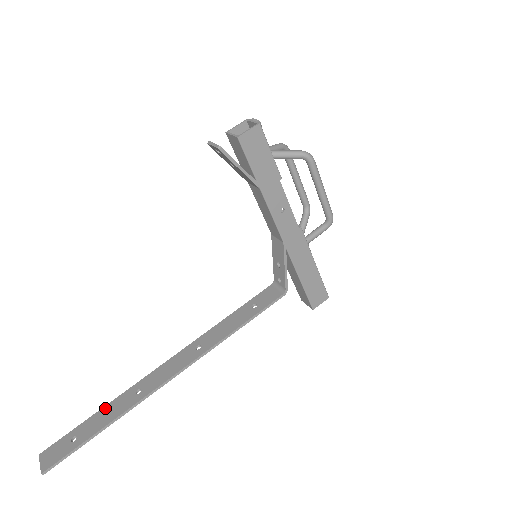
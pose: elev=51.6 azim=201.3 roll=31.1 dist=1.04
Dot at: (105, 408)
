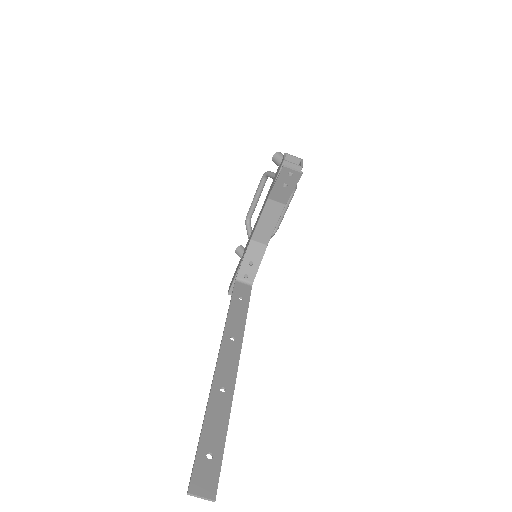
Dot at: (208, 416)
